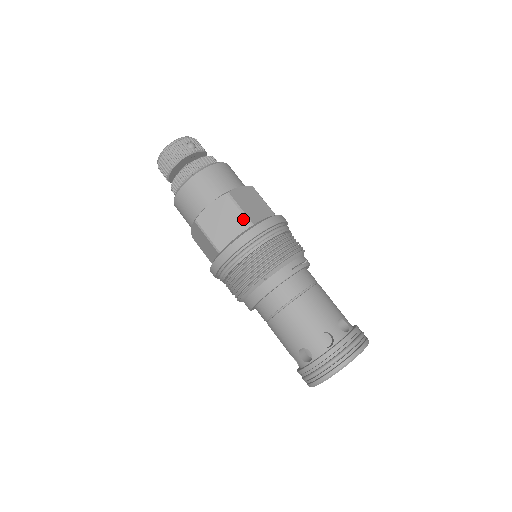
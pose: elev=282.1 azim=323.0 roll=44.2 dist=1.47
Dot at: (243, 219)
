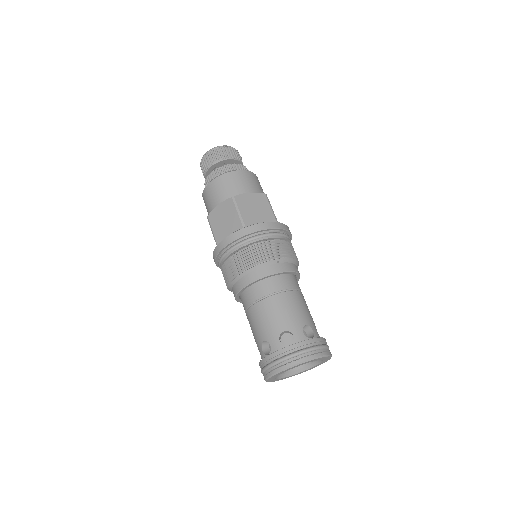
Dot at: (272, 215)
